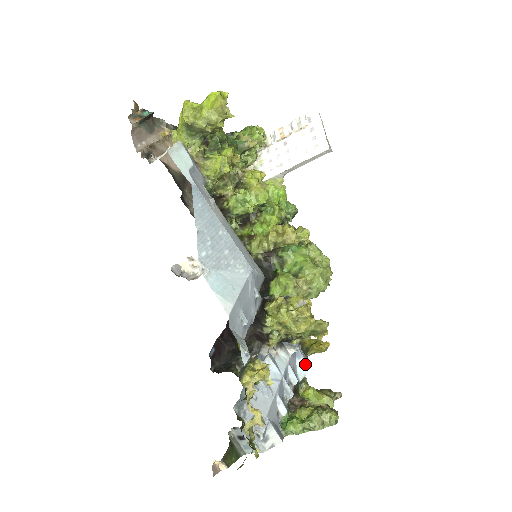
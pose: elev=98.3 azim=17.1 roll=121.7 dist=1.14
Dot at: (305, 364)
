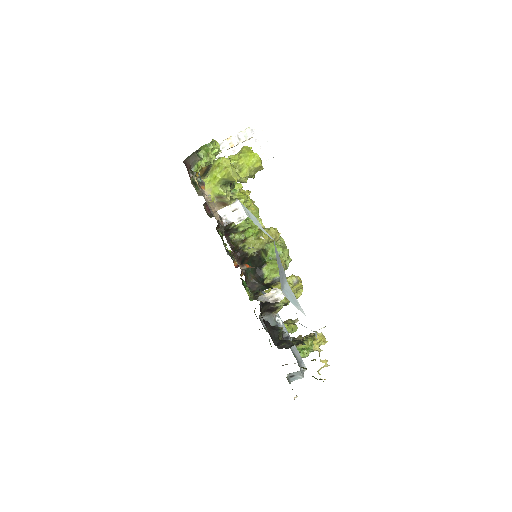
Dot at: occluded
